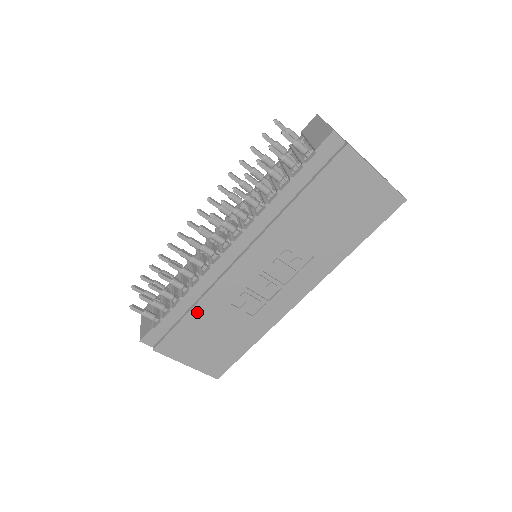
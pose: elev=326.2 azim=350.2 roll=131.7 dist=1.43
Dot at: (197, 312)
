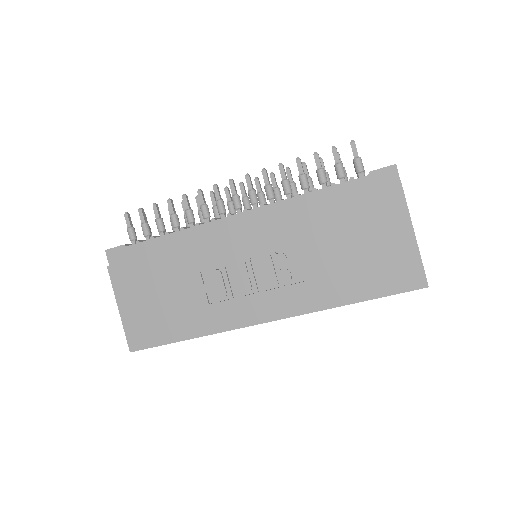
Dot at: (169, 257)
